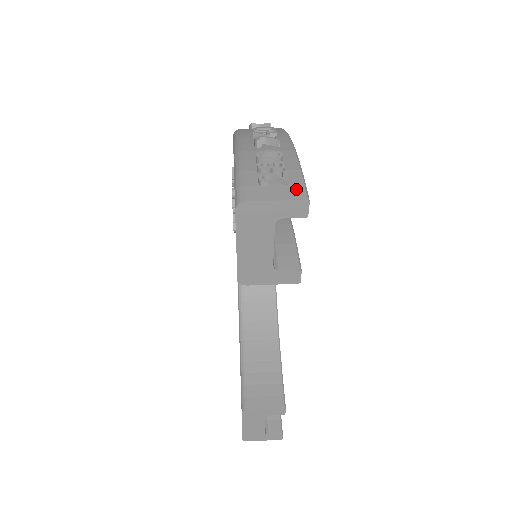
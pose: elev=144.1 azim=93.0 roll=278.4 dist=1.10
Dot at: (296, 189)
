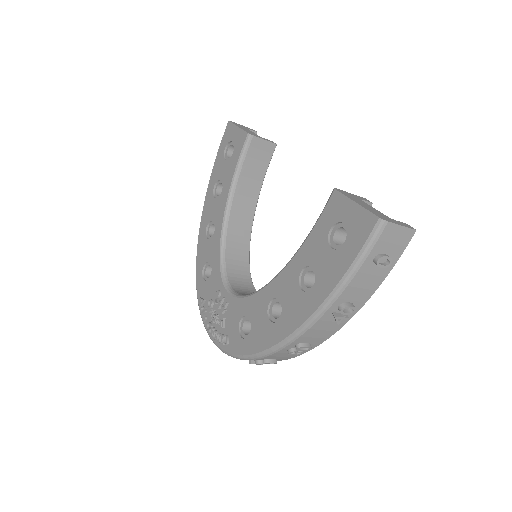
Dot at: occluded
